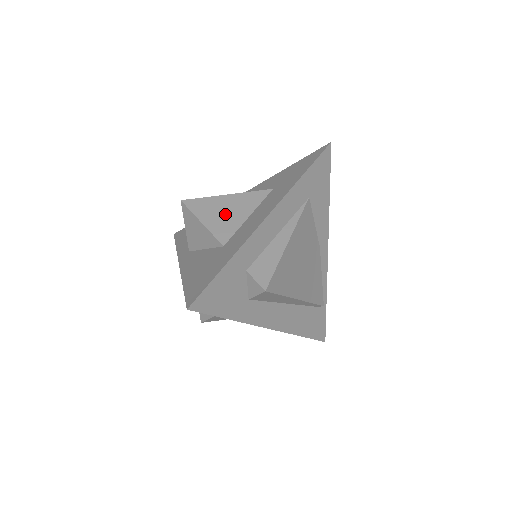
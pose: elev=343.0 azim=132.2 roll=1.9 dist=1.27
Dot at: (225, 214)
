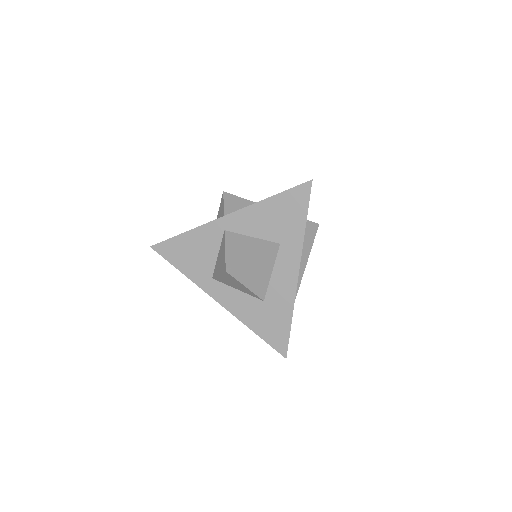
Dot at: occluded
